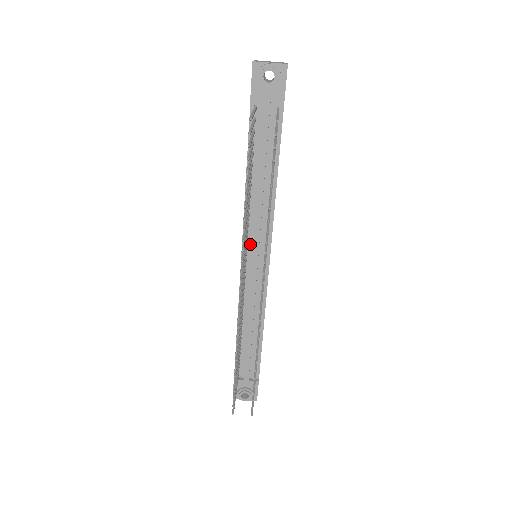
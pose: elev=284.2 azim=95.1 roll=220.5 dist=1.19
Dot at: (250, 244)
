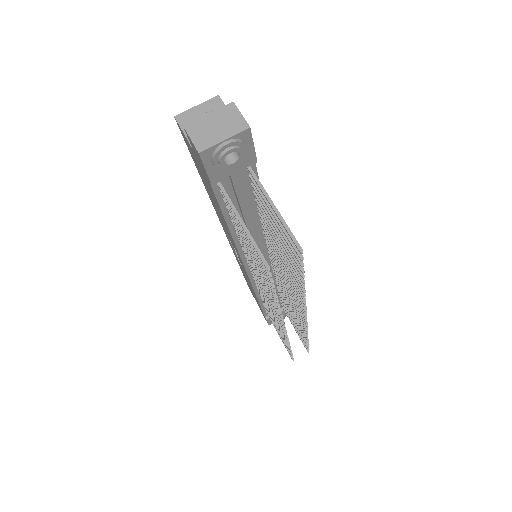
Dot at: occluded
